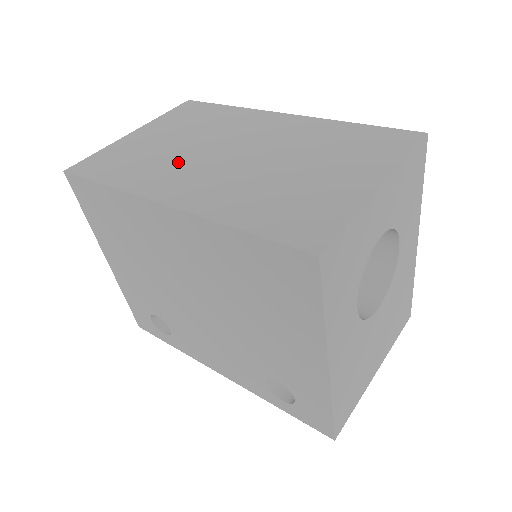
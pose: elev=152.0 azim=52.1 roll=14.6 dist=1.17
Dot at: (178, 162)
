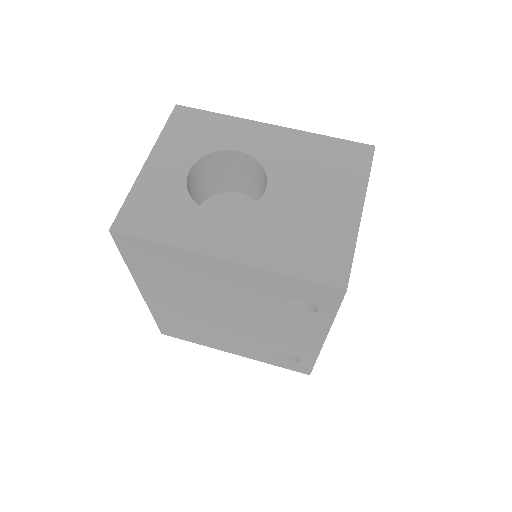
Dot at: occluded
